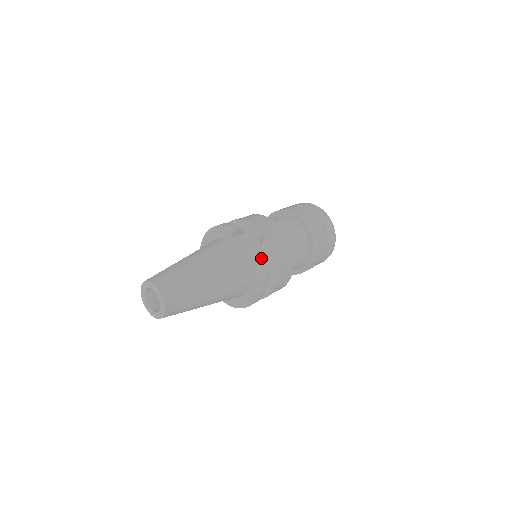
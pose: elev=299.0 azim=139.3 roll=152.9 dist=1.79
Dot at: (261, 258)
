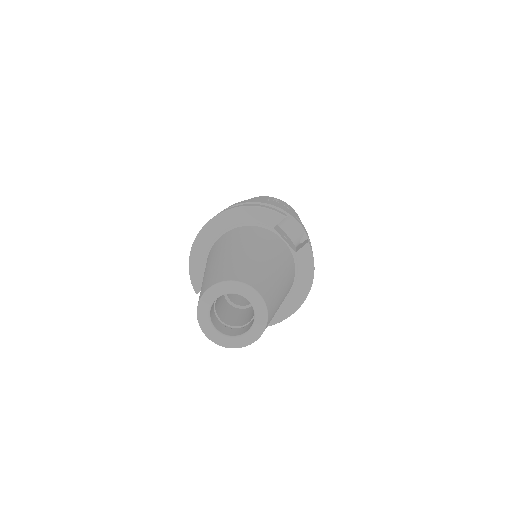
Dot at: occluded
